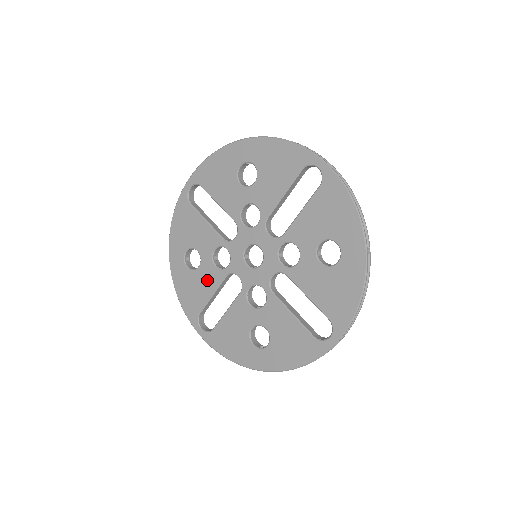
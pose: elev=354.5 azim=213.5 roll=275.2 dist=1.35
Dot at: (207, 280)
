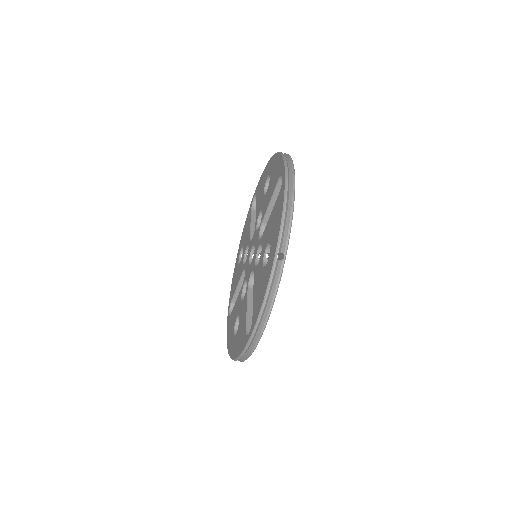
Dot at: (243, 312)
